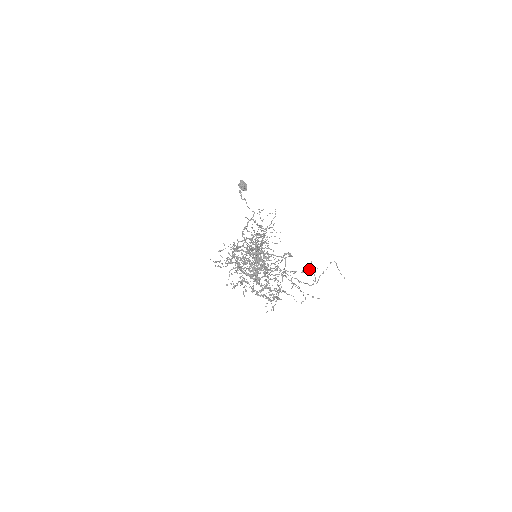
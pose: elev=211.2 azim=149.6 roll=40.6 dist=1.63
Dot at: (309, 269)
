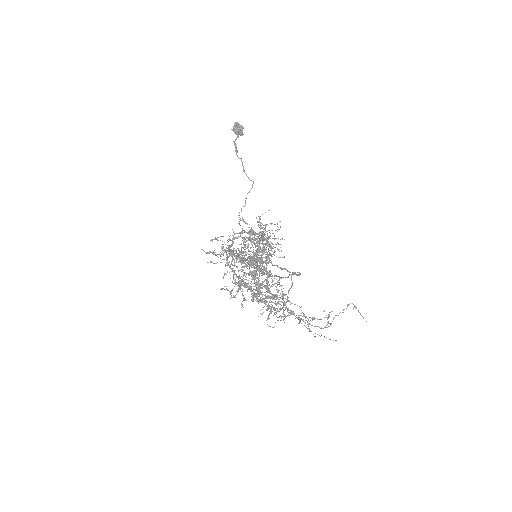
Dot at: (321, 319)
